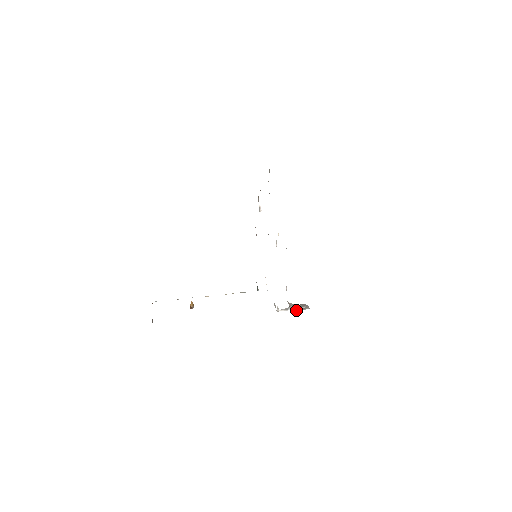
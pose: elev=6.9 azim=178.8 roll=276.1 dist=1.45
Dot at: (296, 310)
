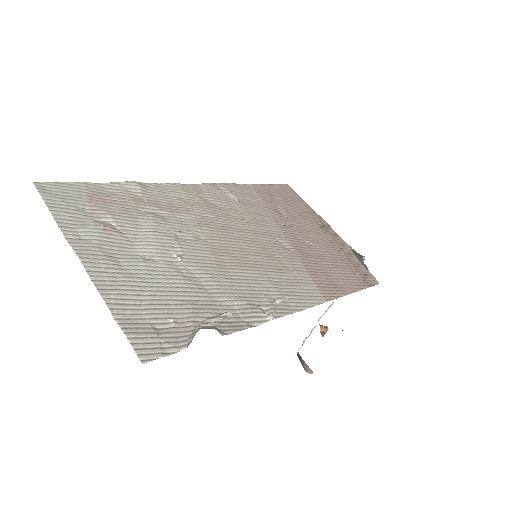
Dot at: (191, 341)
